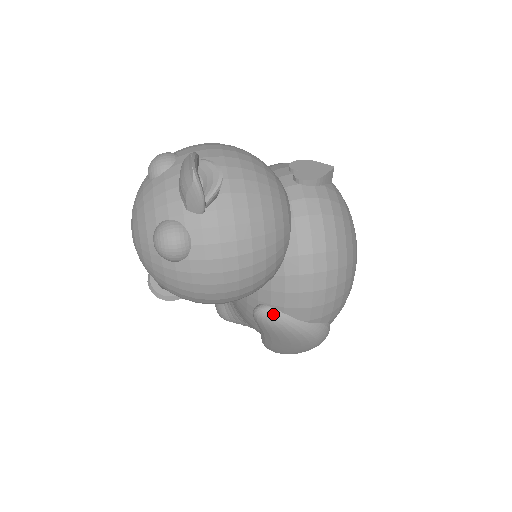
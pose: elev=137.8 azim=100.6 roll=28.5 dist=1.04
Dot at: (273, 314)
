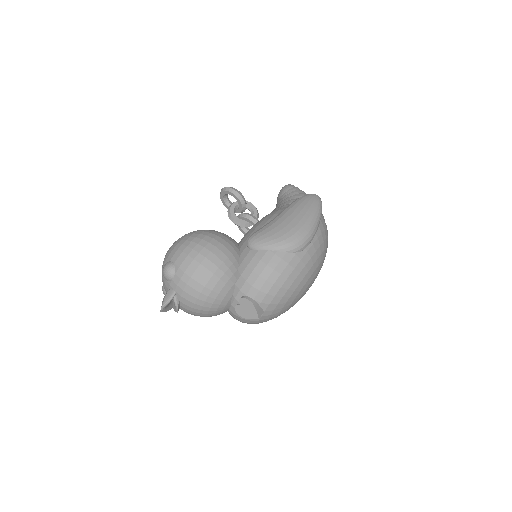
Dot at: occluded
